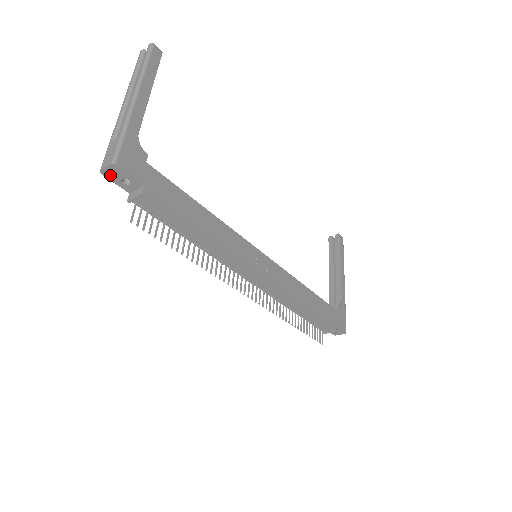
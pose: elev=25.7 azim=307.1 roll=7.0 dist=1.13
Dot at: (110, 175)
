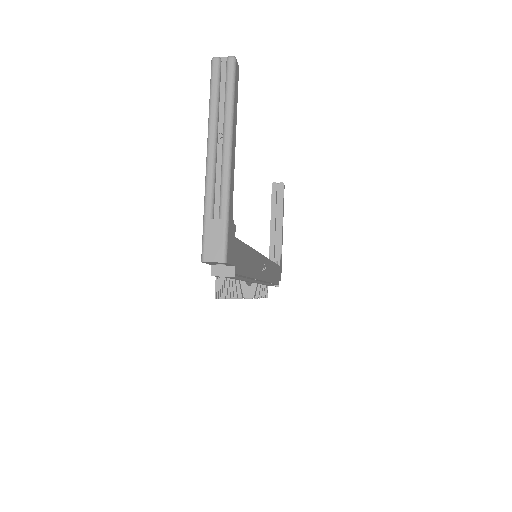
Dot at: (209, 263)
